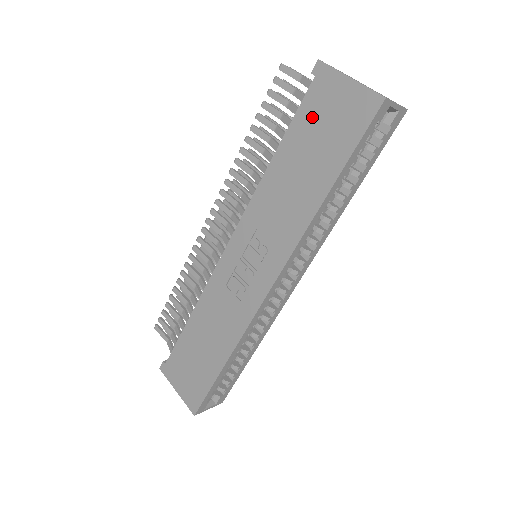
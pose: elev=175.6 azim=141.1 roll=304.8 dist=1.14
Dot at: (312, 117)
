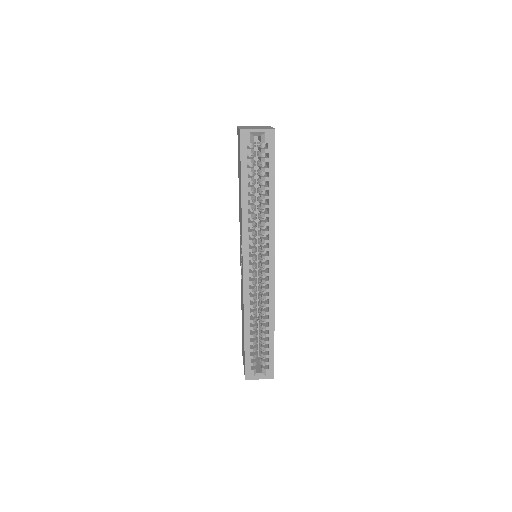
Dot at: (238, 157)
